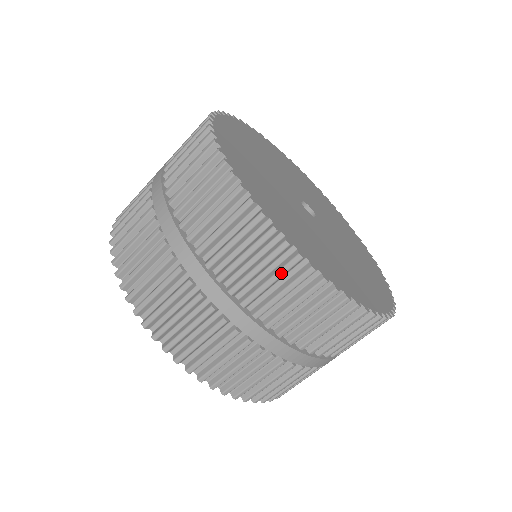
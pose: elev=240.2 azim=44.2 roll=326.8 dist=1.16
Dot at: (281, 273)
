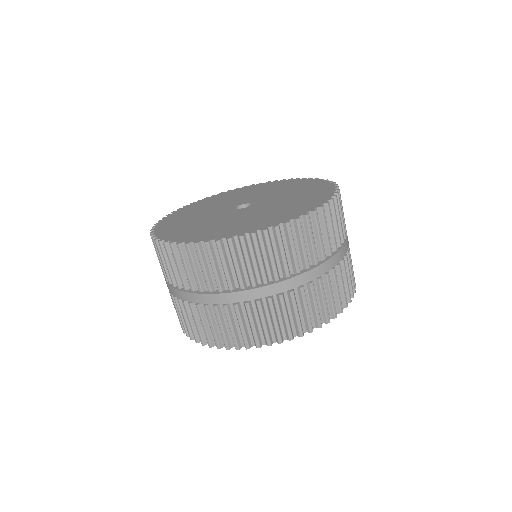
Dot at: (182, 260)
